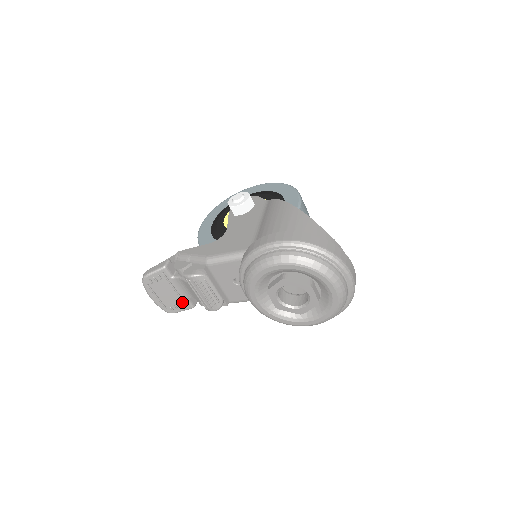
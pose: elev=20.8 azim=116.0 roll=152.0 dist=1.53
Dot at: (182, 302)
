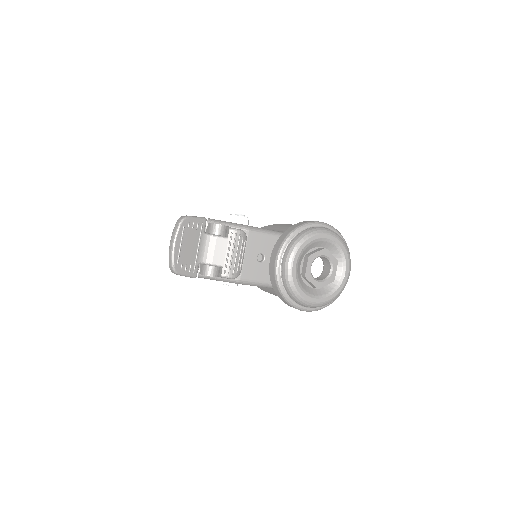
Dot at: (193, 265)
